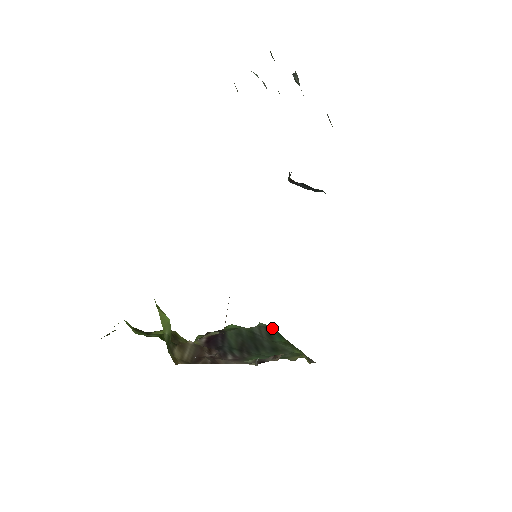
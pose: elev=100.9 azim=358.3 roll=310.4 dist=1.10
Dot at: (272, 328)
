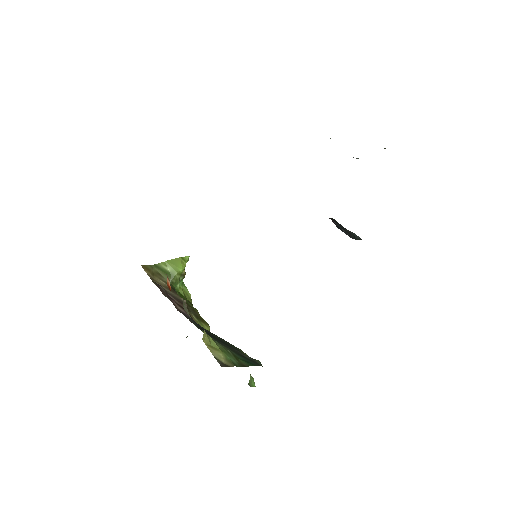
Dot at: (259, 365)
